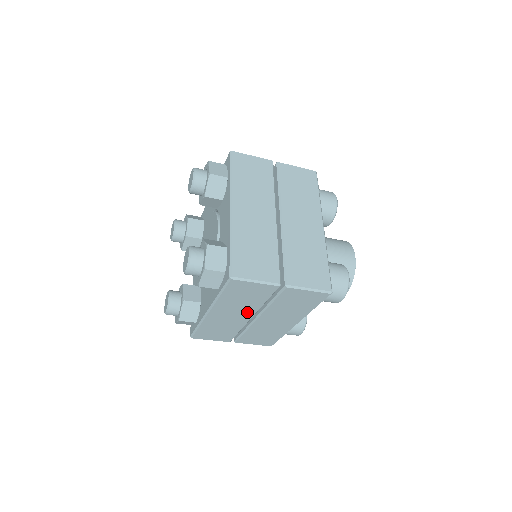
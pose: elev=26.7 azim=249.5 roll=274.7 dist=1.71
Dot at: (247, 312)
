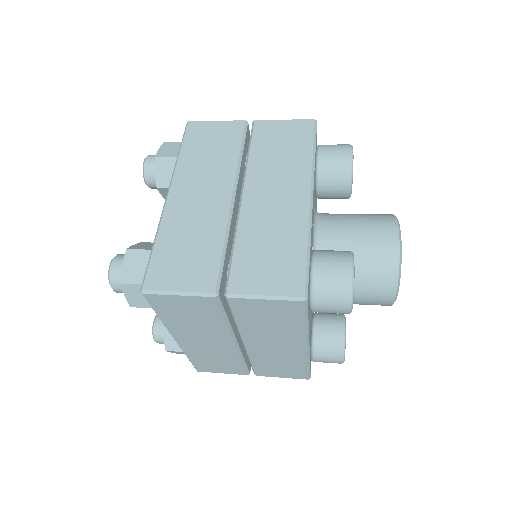
Dot at: occluded
